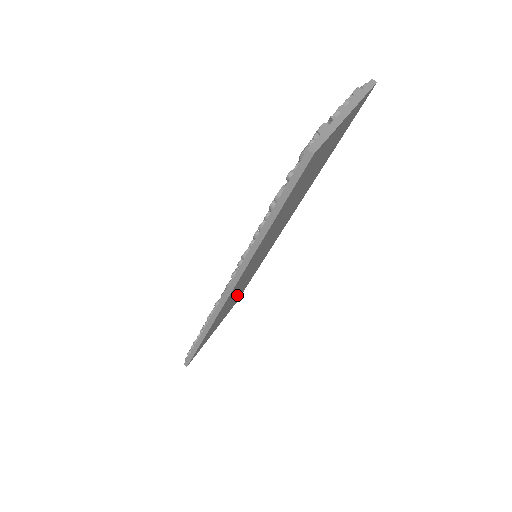
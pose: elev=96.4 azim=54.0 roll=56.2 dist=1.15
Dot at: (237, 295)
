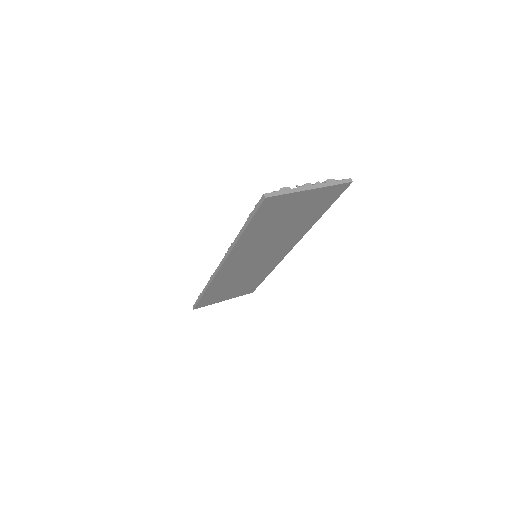
Dot at: (244, 281)
